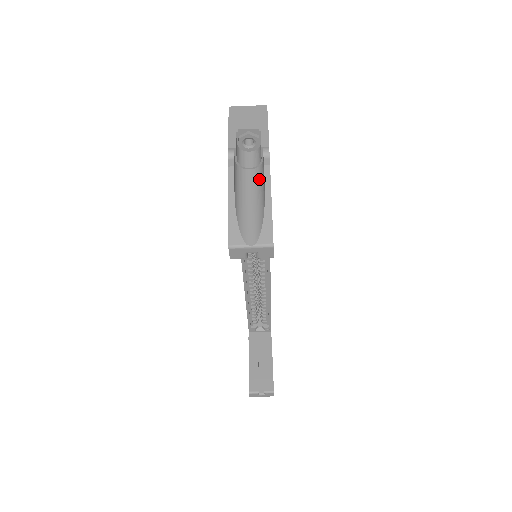
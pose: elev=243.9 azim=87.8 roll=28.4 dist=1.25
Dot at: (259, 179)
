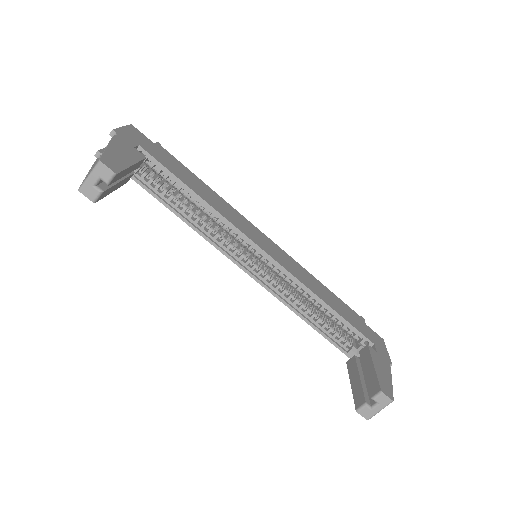
Dot at: occluded
